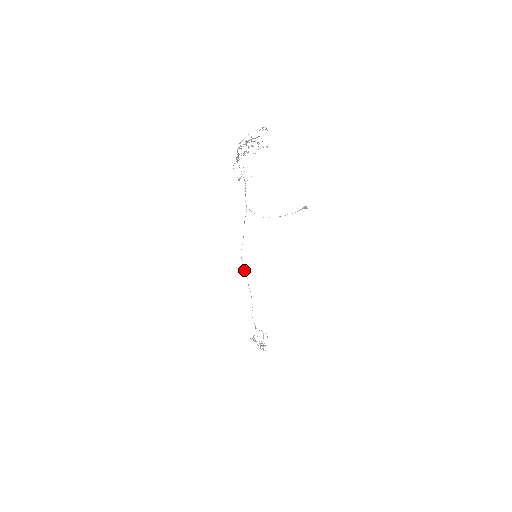
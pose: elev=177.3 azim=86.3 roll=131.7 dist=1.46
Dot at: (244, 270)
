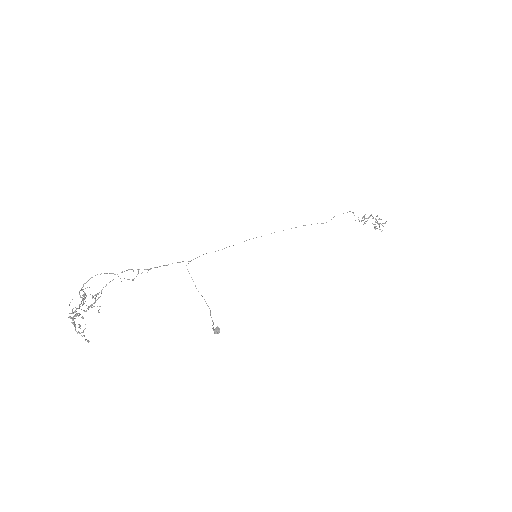
Dot at: occluded
